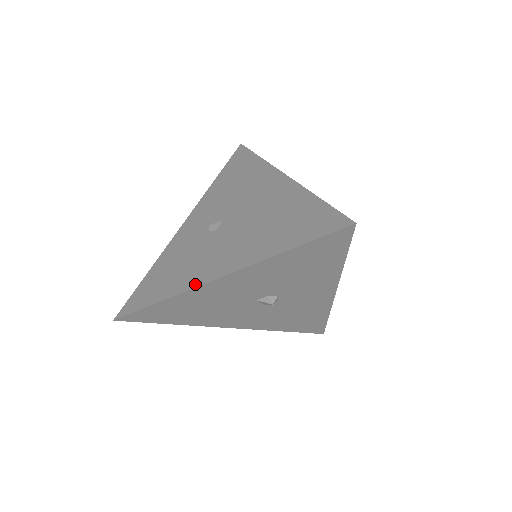
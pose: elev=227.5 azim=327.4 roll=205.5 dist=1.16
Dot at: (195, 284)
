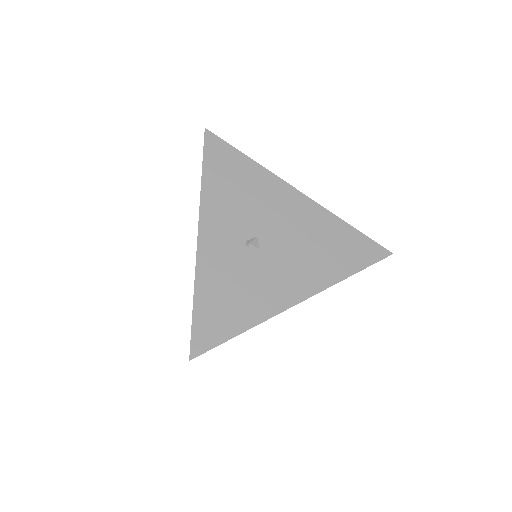
Dot at: (279, 309)
